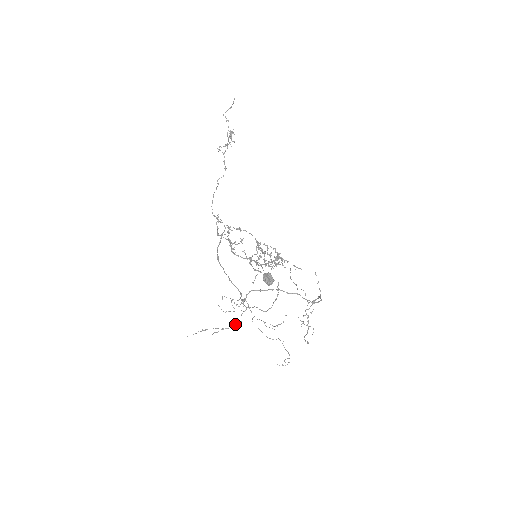
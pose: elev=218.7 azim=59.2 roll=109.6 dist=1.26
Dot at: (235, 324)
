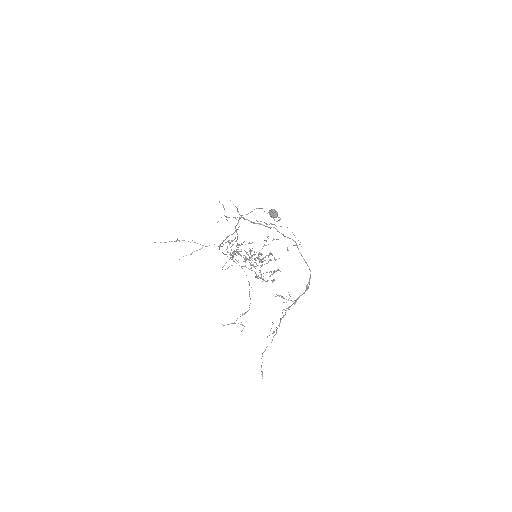
Dot at: (214, 244)
